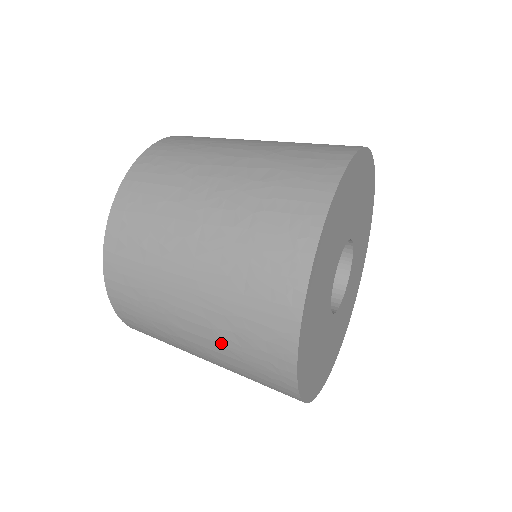
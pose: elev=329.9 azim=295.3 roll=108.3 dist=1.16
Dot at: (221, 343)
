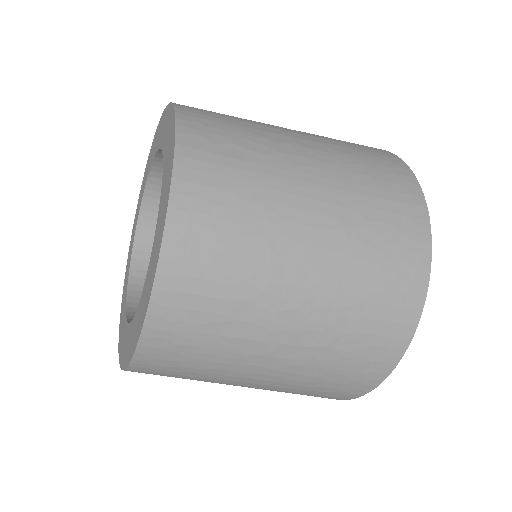
Dot at: (349, 250)
